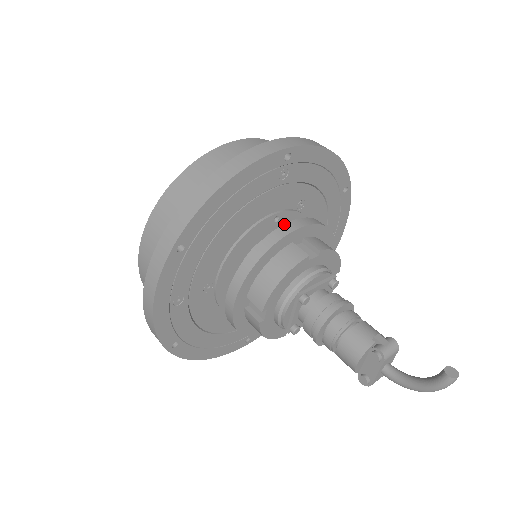
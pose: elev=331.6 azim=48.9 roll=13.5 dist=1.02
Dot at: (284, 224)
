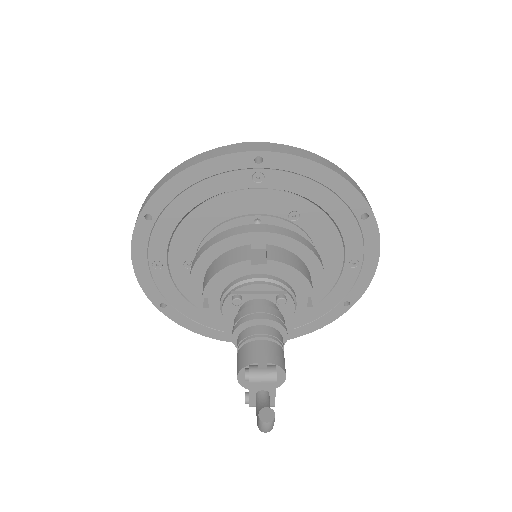
Dot at: (247, 225)
